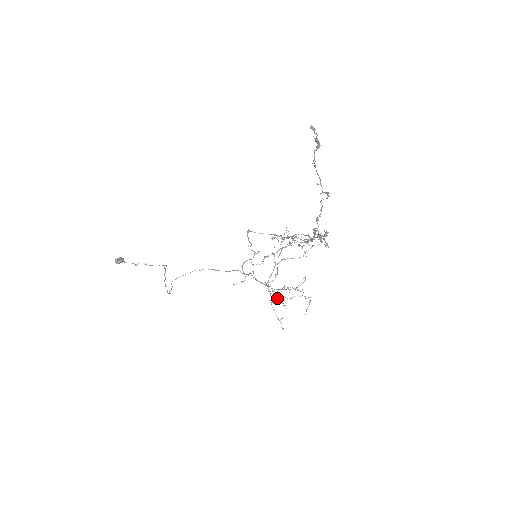
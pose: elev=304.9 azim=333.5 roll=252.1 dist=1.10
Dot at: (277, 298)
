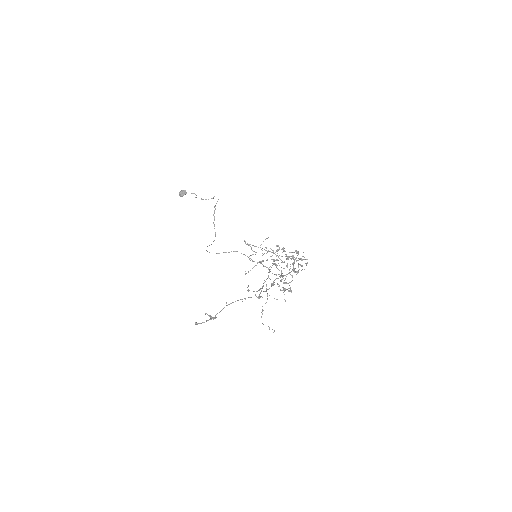
Dot at: (269, 295)
